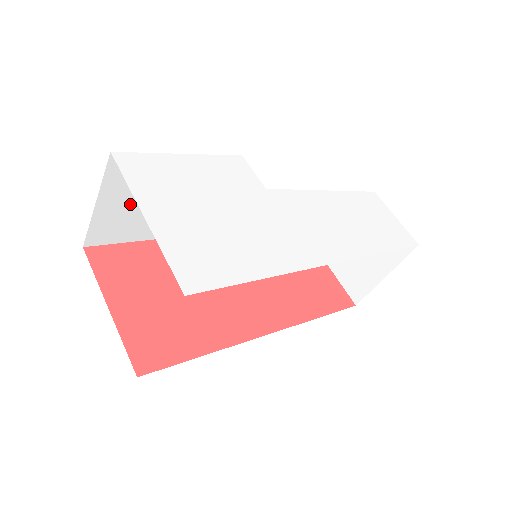
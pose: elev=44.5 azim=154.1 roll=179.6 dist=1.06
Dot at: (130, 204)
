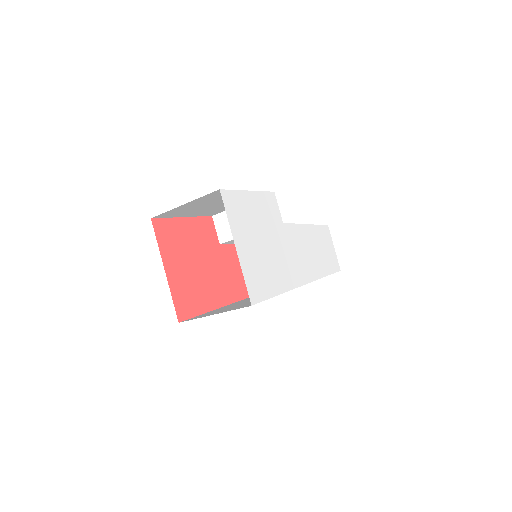
Dot at: (198, 205)
